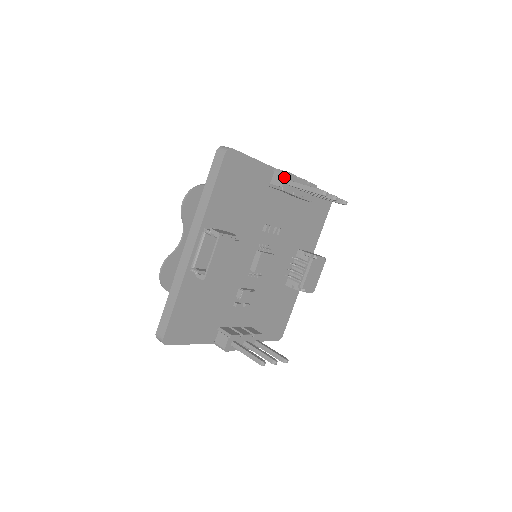
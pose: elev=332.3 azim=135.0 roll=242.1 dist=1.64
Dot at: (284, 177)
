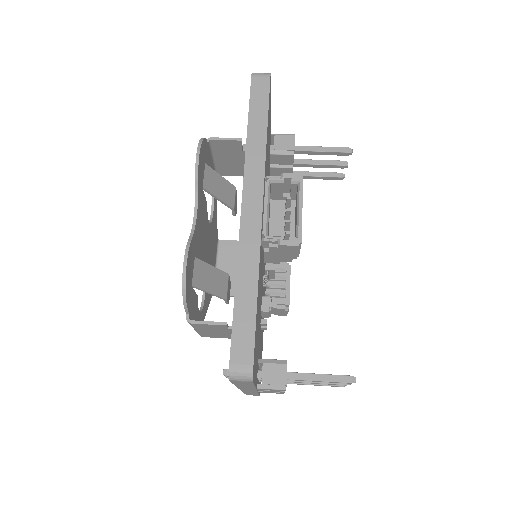
Dot at: (293, 139)
